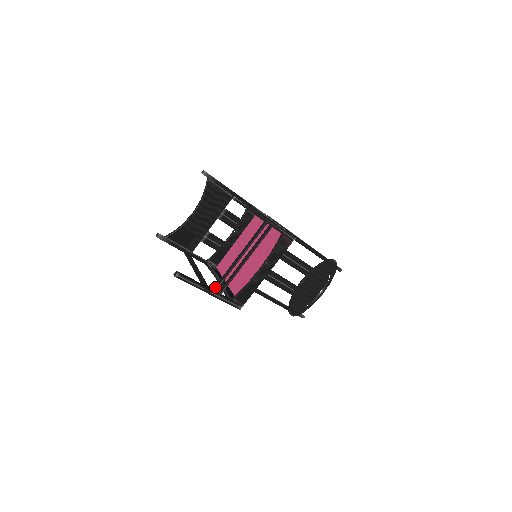
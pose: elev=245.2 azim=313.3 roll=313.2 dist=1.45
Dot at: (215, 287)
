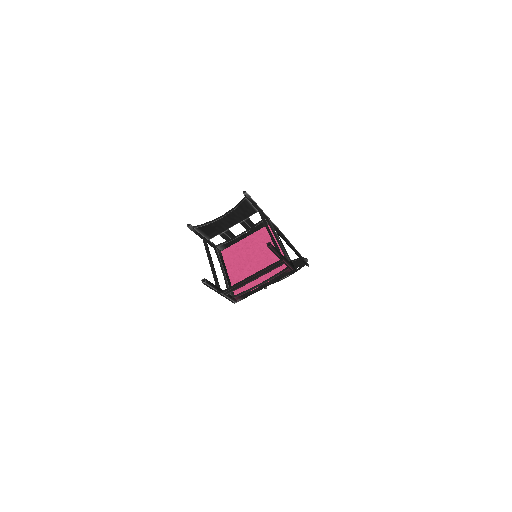
Dot at: (226, 290)
